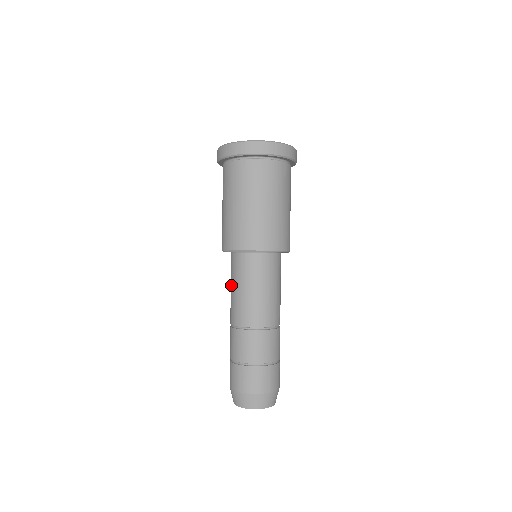
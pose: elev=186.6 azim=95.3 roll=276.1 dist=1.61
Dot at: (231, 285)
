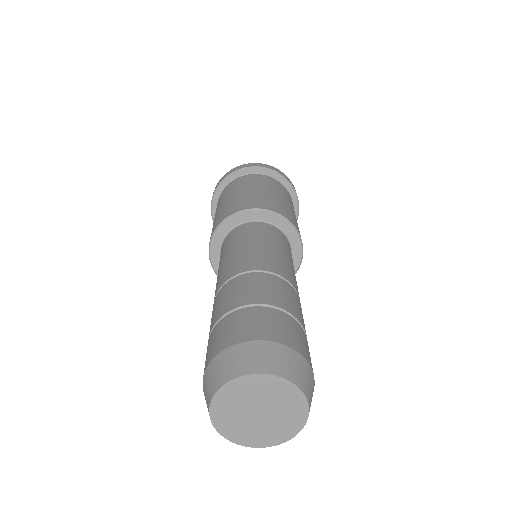
Dot at: (220, 263)
